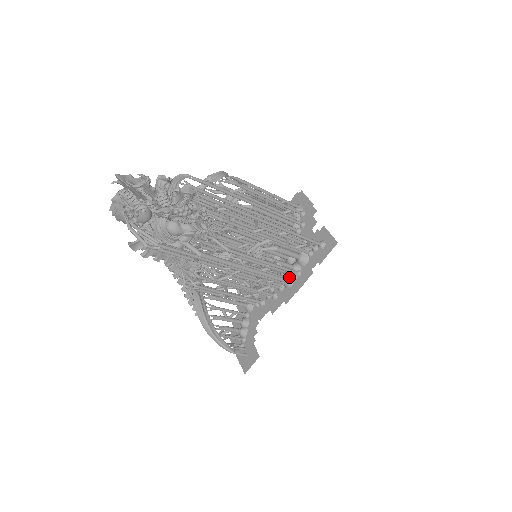
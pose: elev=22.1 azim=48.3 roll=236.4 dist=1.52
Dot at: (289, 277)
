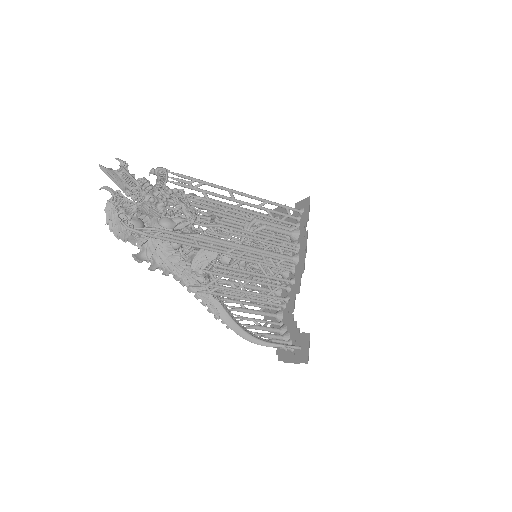
Dot at: (293, 255)
